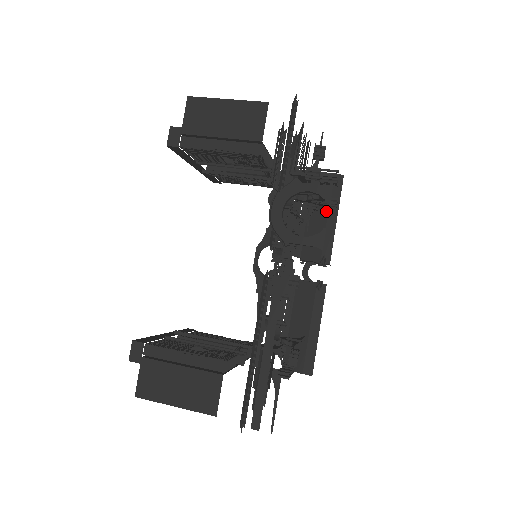
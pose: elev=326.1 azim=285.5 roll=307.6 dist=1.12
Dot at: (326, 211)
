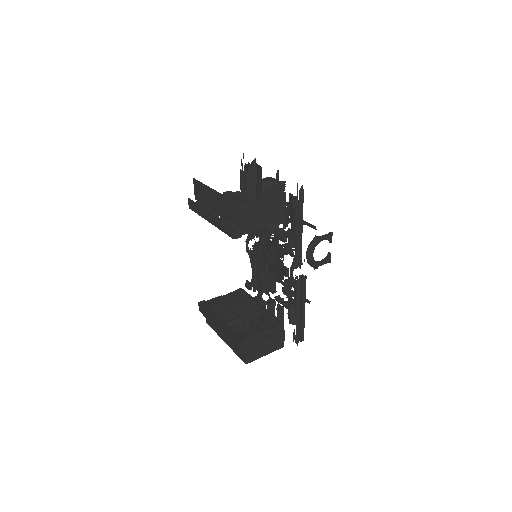
Dot at: occluded
